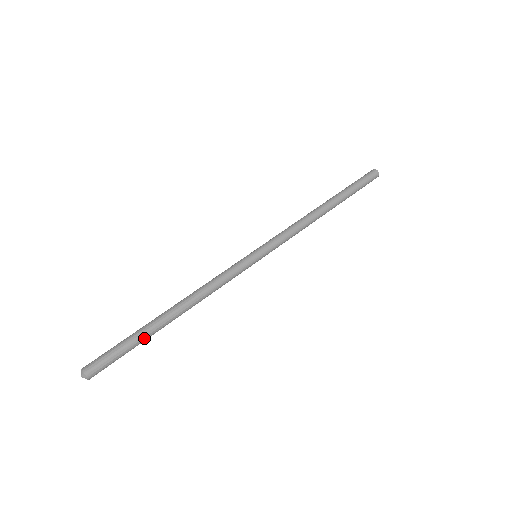
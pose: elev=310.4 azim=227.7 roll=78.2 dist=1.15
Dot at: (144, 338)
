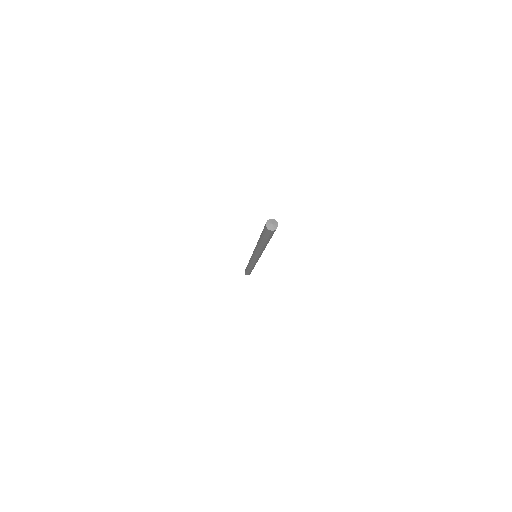
Dot at: occluded
